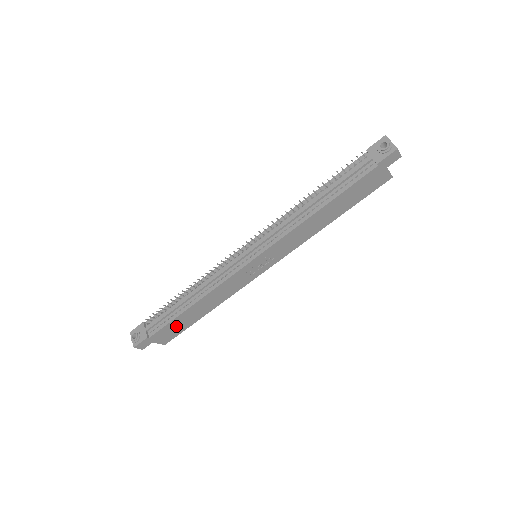
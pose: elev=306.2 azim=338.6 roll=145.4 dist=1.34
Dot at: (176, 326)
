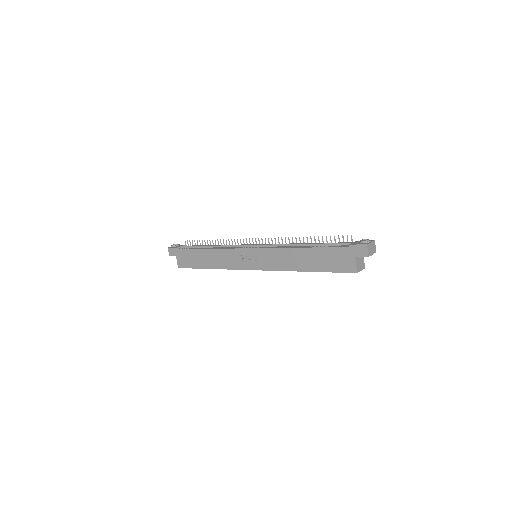
Dot at: (191, 258)
